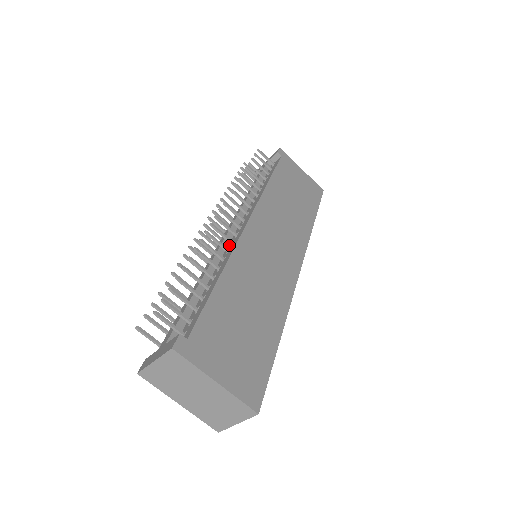
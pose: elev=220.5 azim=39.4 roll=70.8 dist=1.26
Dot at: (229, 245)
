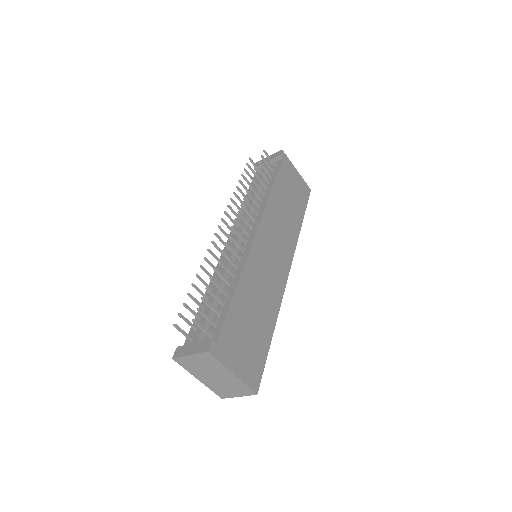
Dot at: (240, 251)
